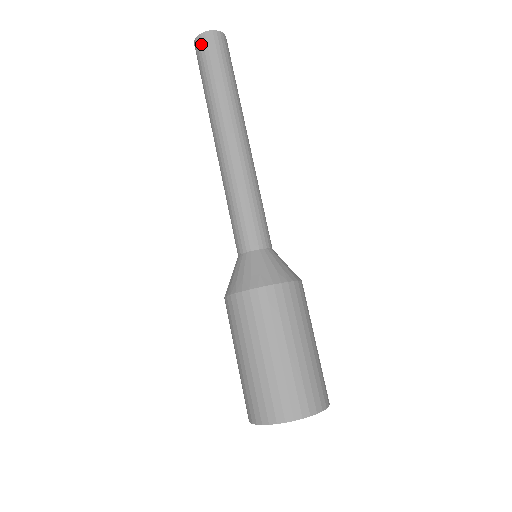
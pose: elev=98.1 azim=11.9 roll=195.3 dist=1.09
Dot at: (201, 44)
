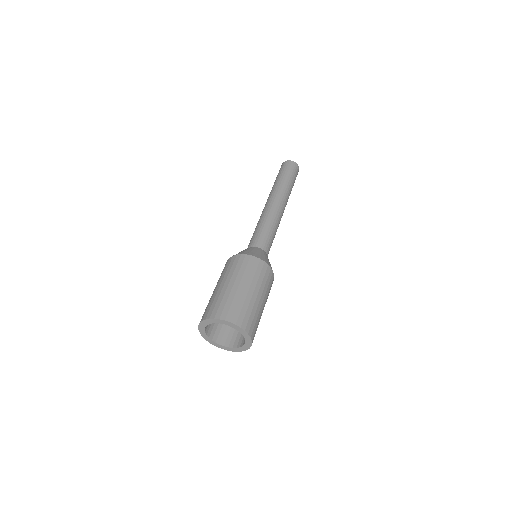
Dot at: occluded
